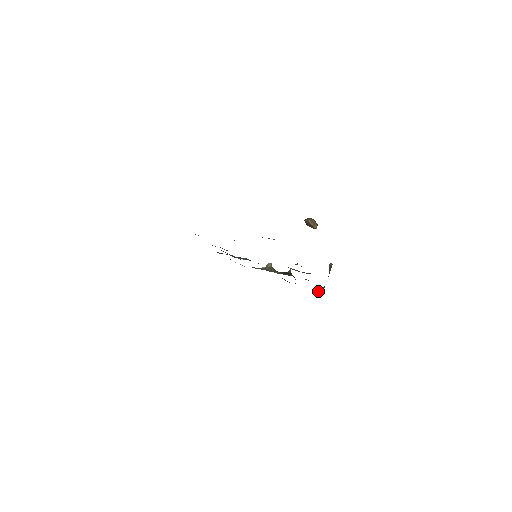
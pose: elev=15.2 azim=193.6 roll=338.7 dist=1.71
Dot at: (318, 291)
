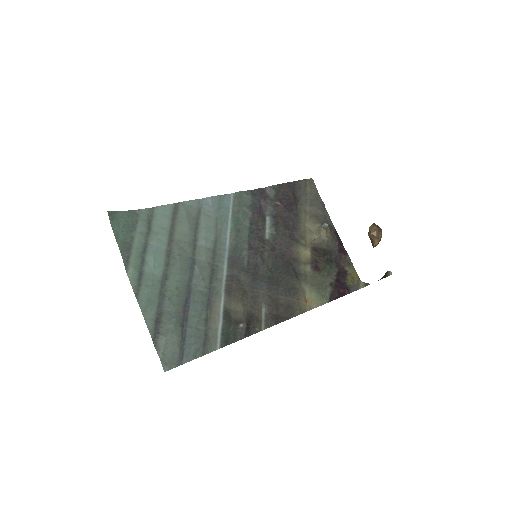
Dot at: (360, 282)
